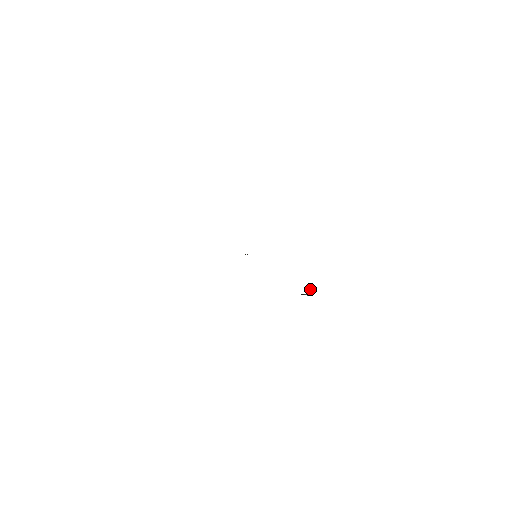
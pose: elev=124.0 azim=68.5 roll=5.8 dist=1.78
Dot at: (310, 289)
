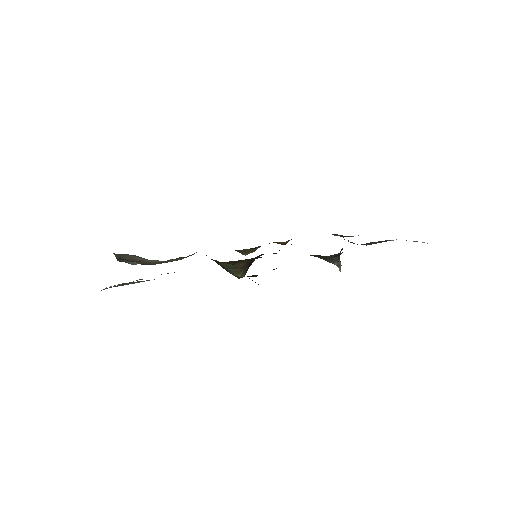
Dot at: occluded
